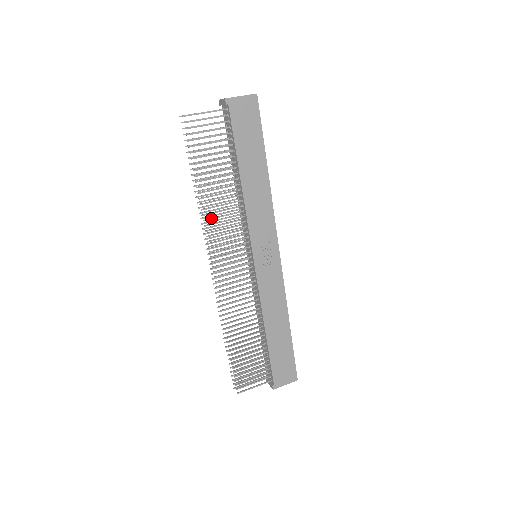
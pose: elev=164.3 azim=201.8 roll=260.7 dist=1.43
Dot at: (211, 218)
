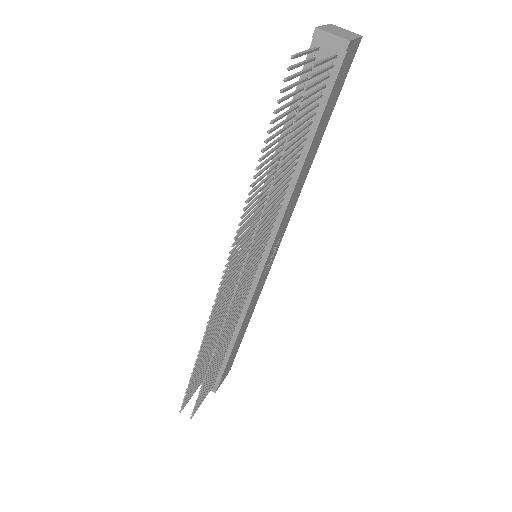
Dot at: (261, 227)
